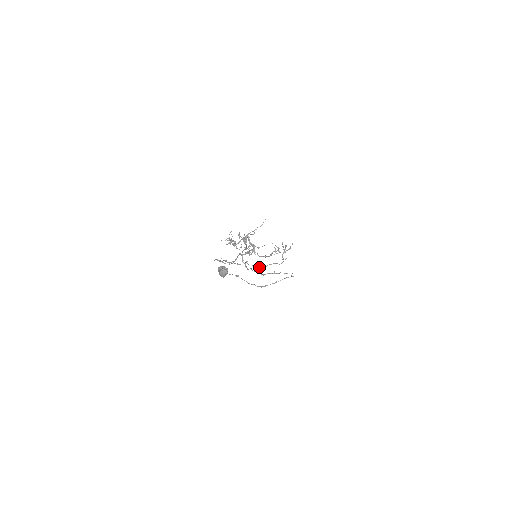
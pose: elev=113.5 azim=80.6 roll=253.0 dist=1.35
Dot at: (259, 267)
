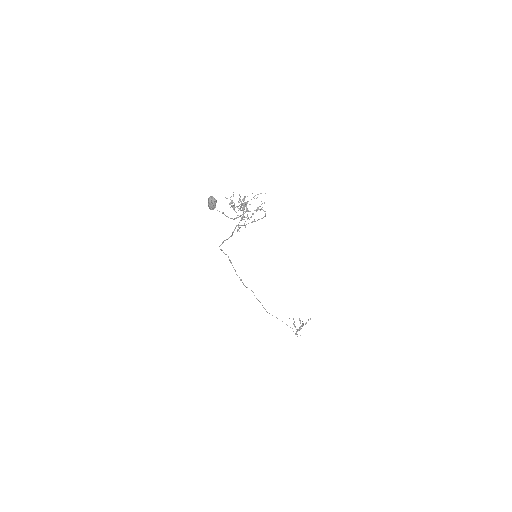
Dot at: (265, 309)
